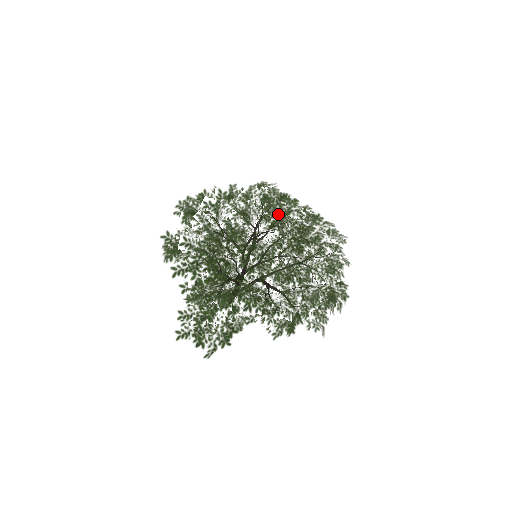
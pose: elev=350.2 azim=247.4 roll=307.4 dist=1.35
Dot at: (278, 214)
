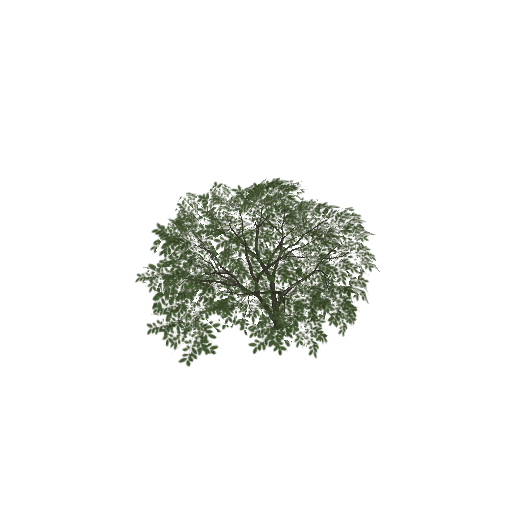
Dot at: (266, 201)
